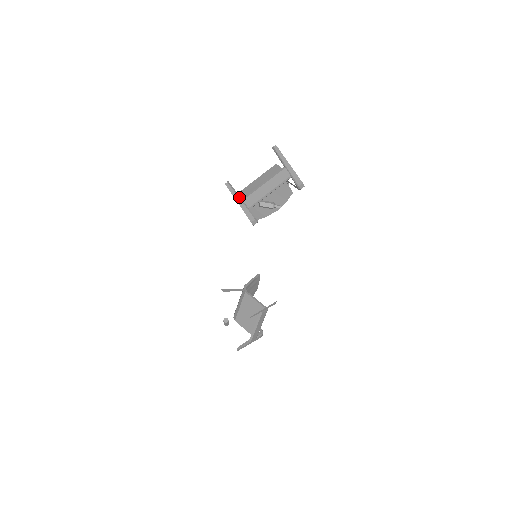
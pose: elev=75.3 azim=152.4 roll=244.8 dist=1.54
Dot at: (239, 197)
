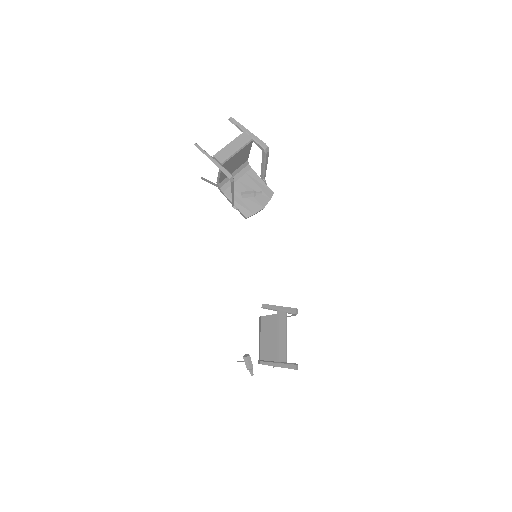
Dot at: (209, 155)
